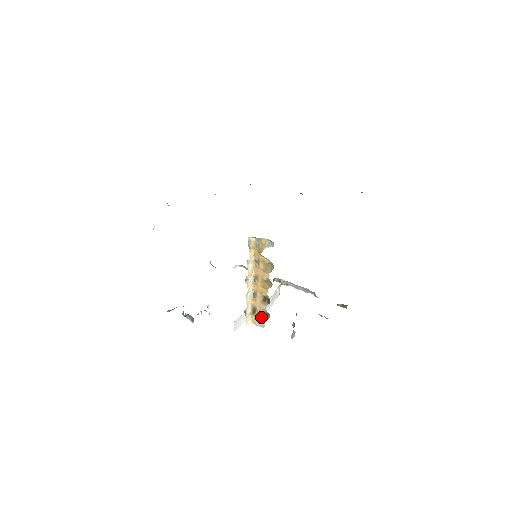
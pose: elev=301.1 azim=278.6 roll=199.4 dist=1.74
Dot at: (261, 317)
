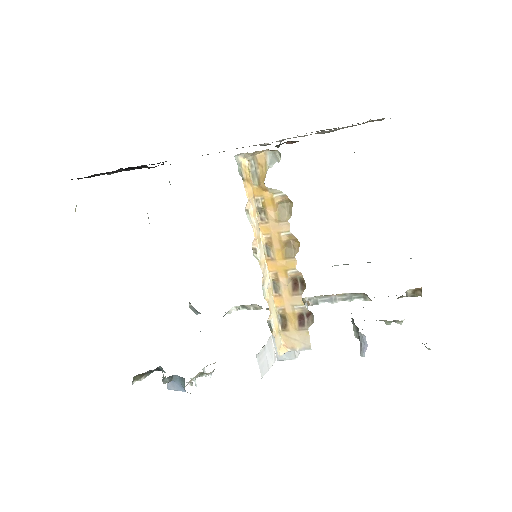
Dot at: (299, 328)
